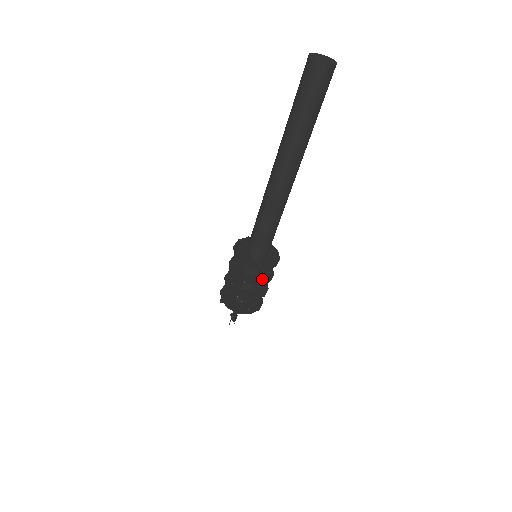
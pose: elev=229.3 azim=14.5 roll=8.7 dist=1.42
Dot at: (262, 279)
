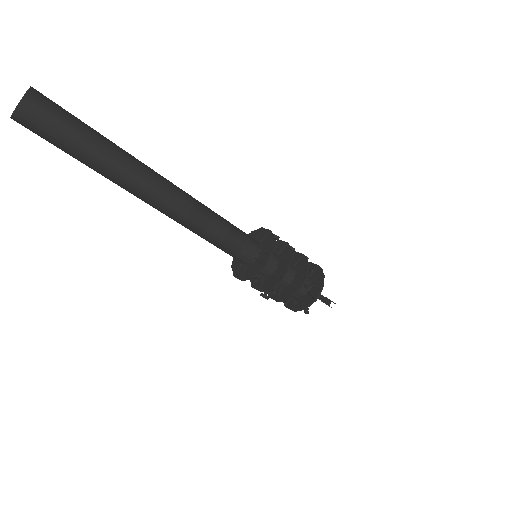
Dot at: (282, 270)
